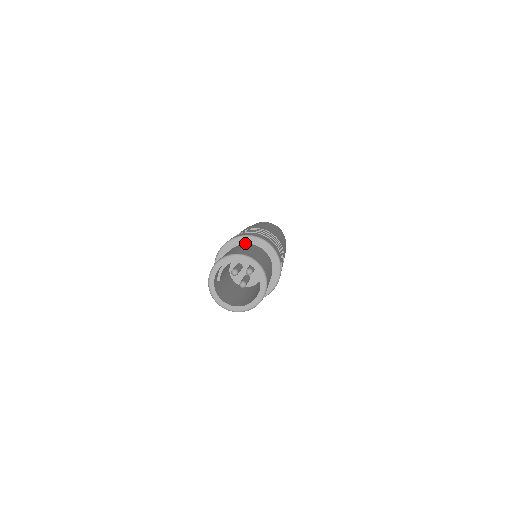
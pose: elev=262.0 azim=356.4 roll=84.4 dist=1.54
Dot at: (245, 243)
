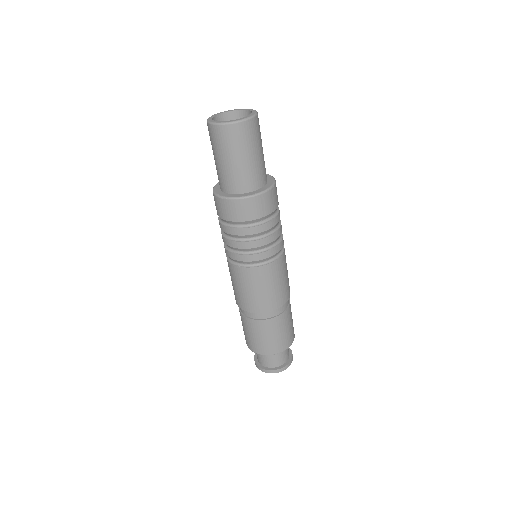
Dot at: occluded
